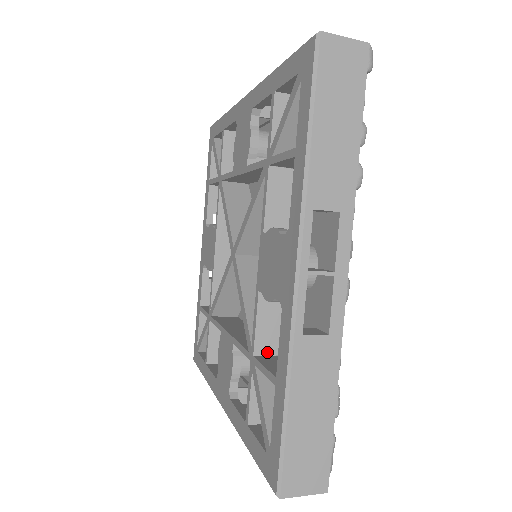
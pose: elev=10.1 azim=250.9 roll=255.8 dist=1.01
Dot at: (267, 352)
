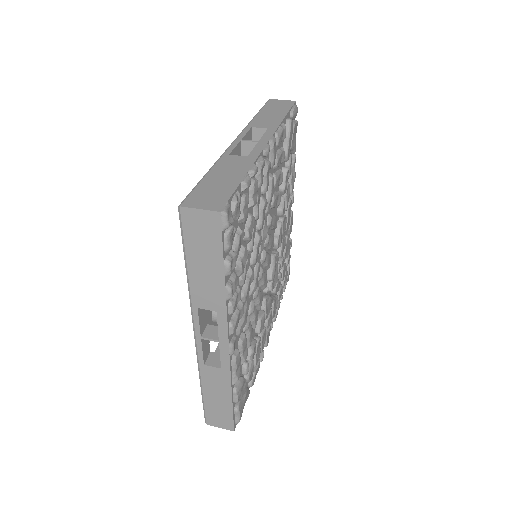
Dot at: occluded
